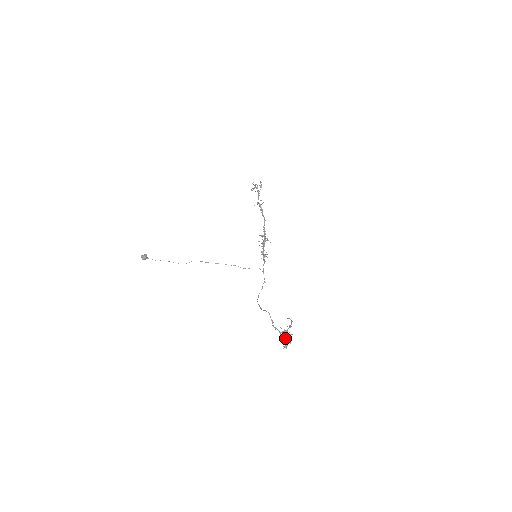
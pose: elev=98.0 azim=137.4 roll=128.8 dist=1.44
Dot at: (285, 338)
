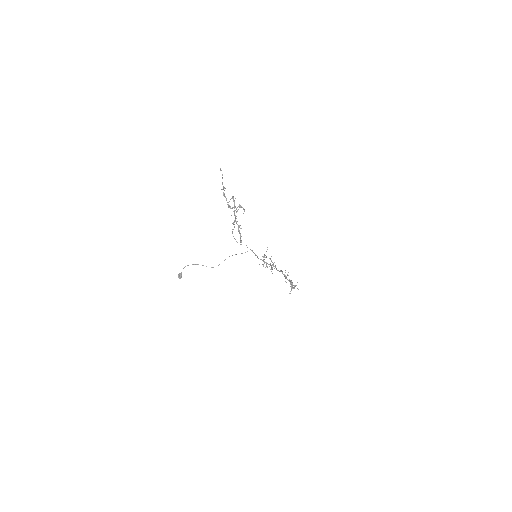
Dot at: (234, 214)
